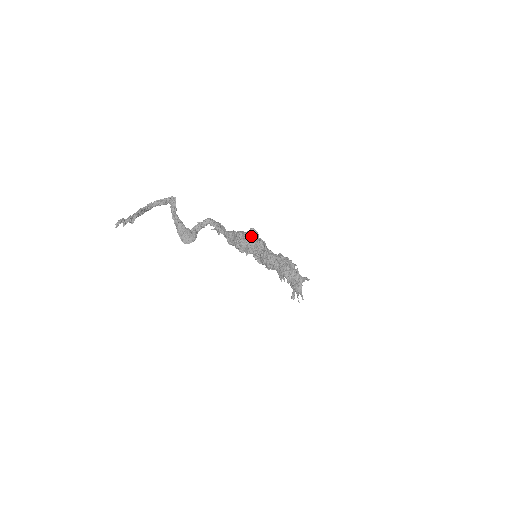
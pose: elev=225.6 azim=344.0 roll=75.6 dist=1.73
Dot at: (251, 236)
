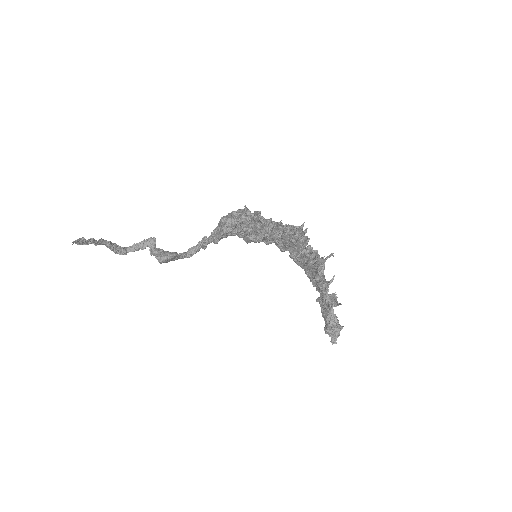
Dot at: occluded
